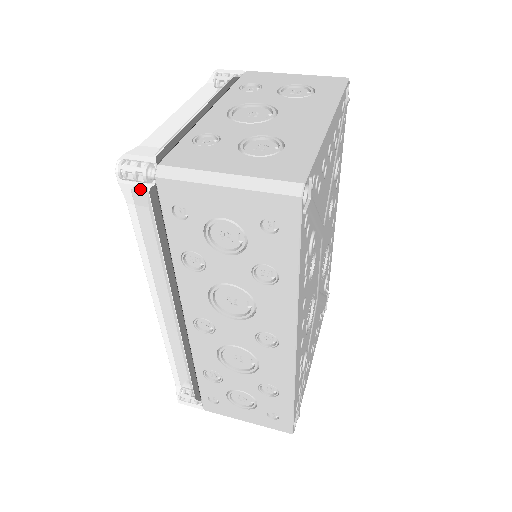
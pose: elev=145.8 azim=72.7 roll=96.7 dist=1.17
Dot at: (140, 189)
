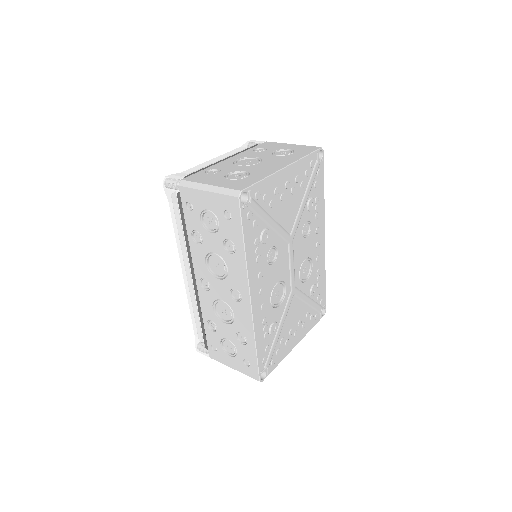
Dot at: (173, 192)
